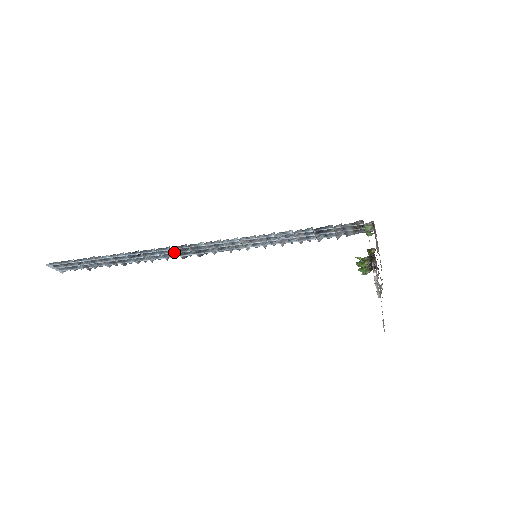
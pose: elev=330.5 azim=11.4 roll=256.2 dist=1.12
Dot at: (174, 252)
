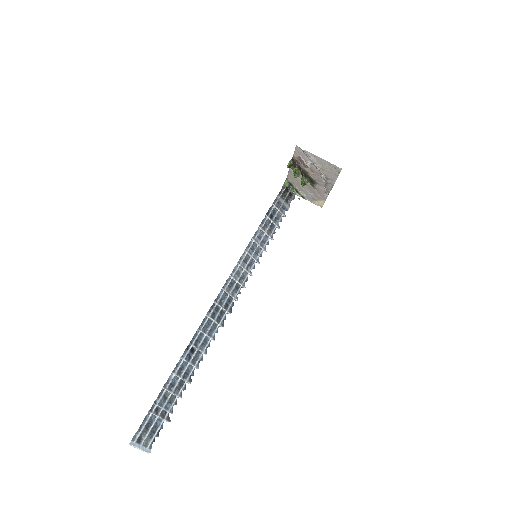
Dot at: (212, 322)
